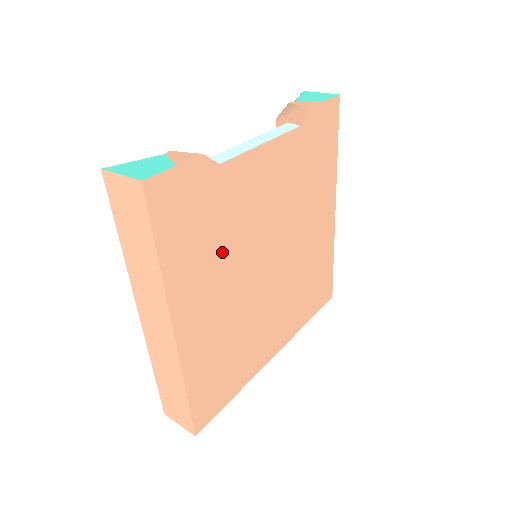
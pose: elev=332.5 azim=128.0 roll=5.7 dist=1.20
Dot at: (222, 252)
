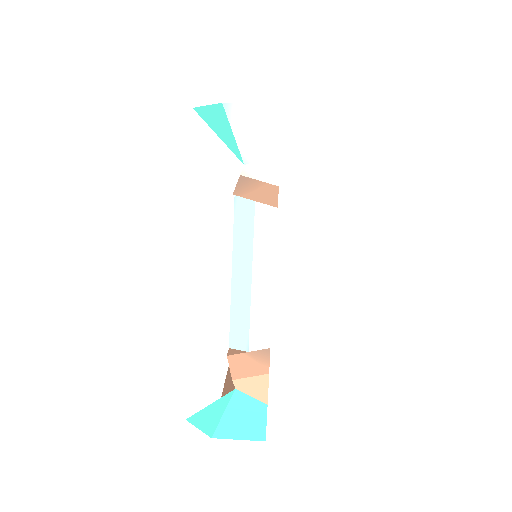
Dot at: occluded
